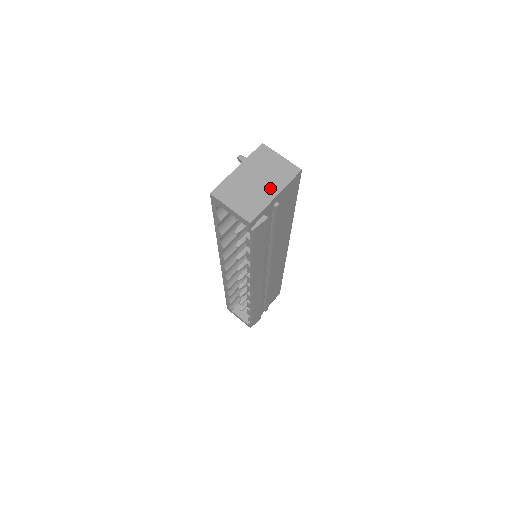
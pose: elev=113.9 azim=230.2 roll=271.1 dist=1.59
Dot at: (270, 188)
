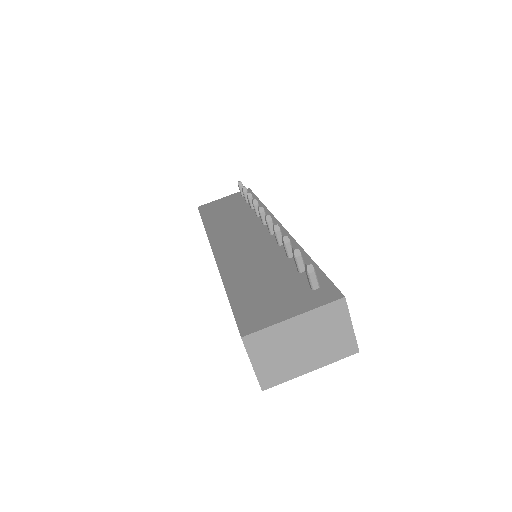
Dot at: (311, 360)
